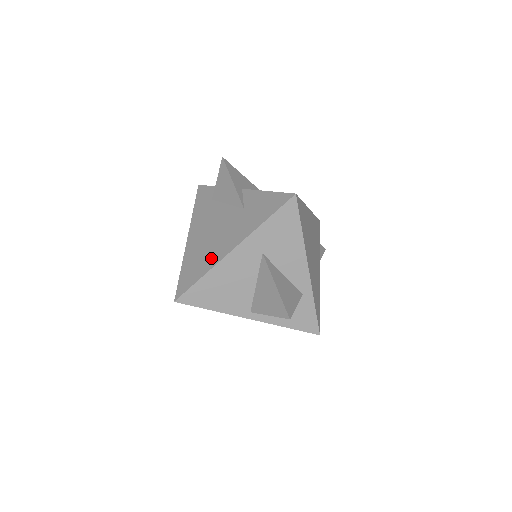
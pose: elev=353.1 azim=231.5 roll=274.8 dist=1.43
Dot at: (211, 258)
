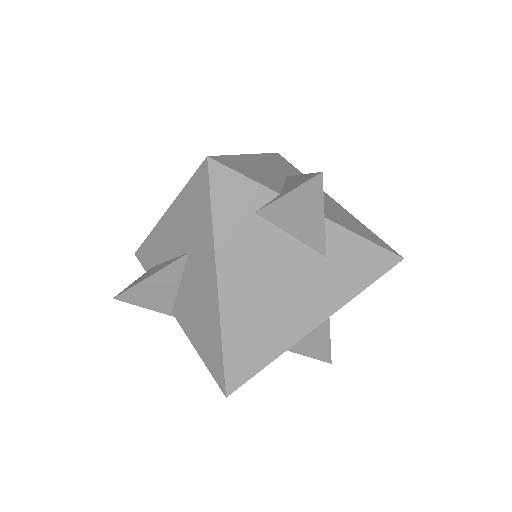
Dot at: (282, 335)
